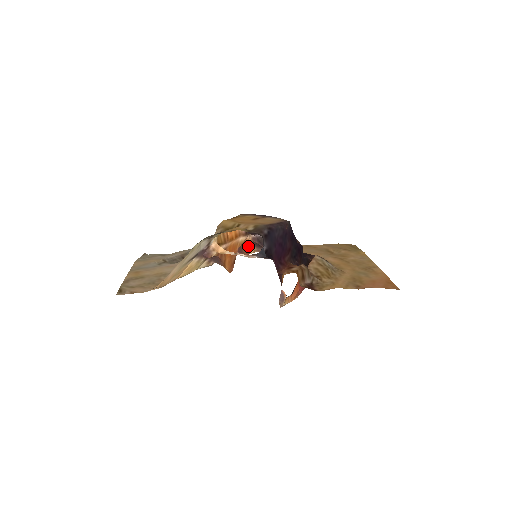
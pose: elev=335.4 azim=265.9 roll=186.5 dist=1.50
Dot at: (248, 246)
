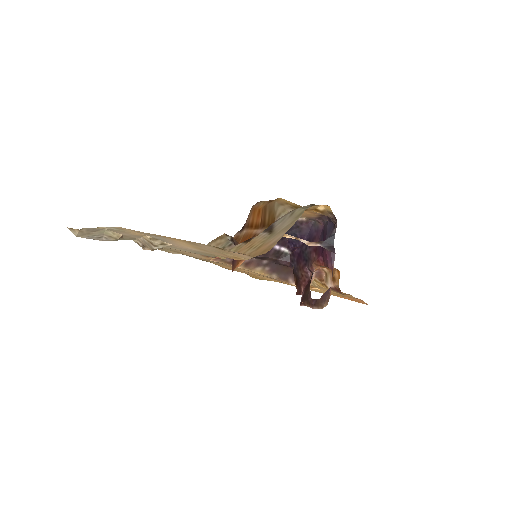
Dot at: occluded
